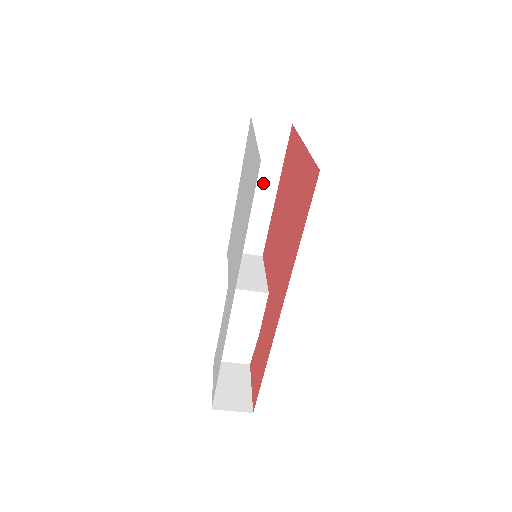
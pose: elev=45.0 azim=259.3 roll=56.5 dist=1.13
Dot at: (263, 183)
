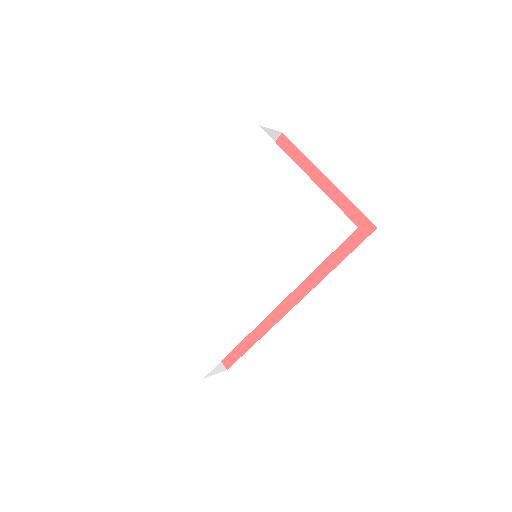
Dot at: occluded
